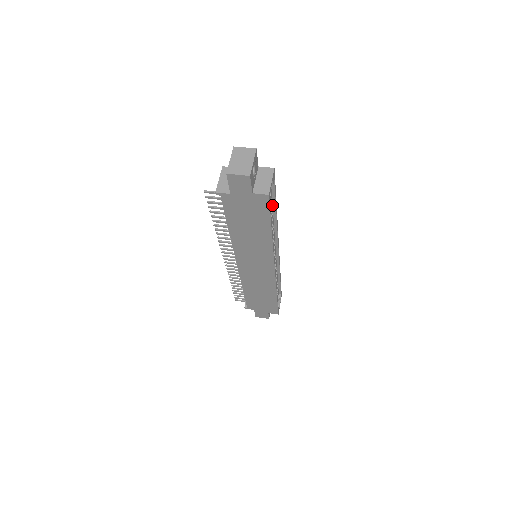
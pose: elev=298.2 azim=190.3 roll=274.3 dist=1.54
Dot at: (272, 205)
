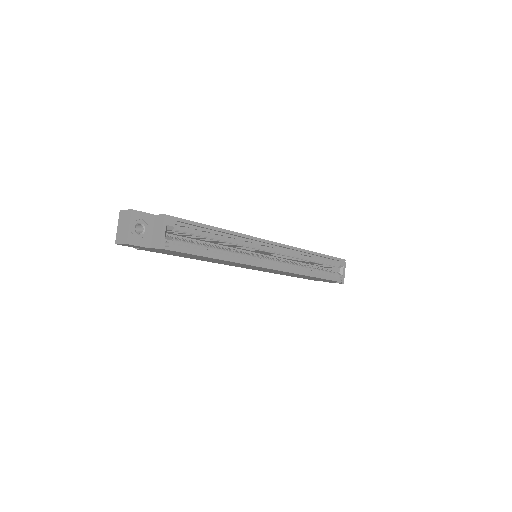
Dot at: (208, 230)
